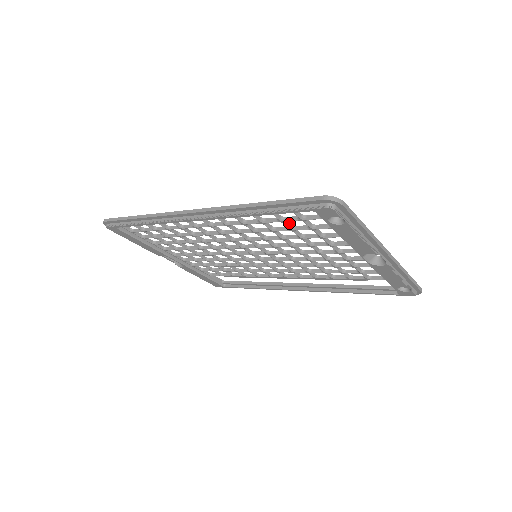
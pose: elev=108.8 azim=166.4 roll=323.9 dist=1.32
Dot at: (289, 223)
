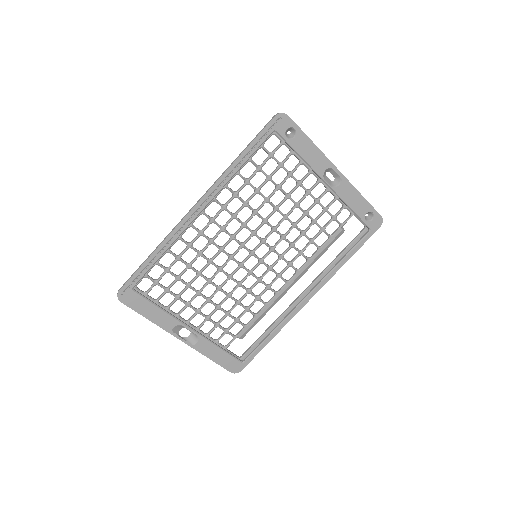
Dot at: (265, 173)
